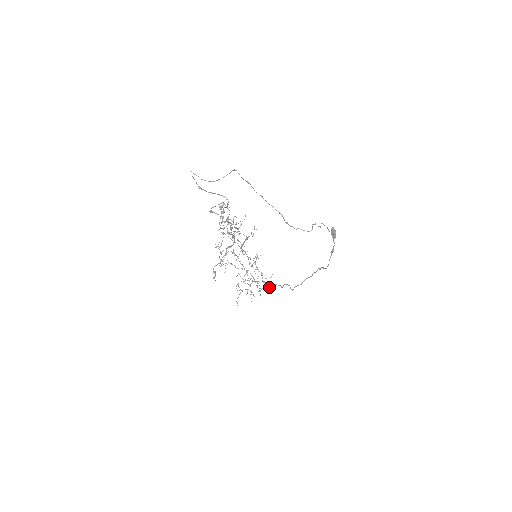
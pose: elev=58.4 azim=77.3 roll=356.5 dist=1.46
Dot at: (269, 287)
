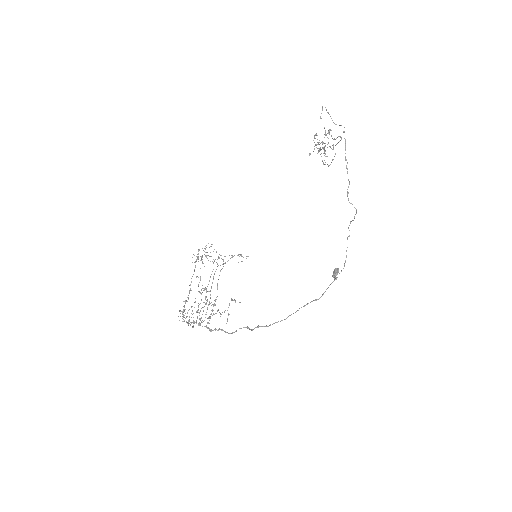
Dot at: (229, 314)
